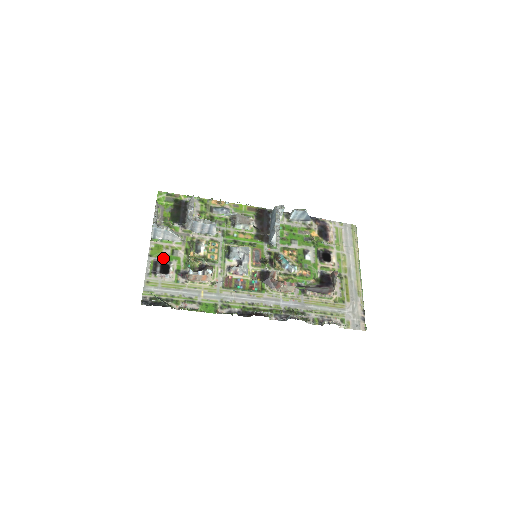
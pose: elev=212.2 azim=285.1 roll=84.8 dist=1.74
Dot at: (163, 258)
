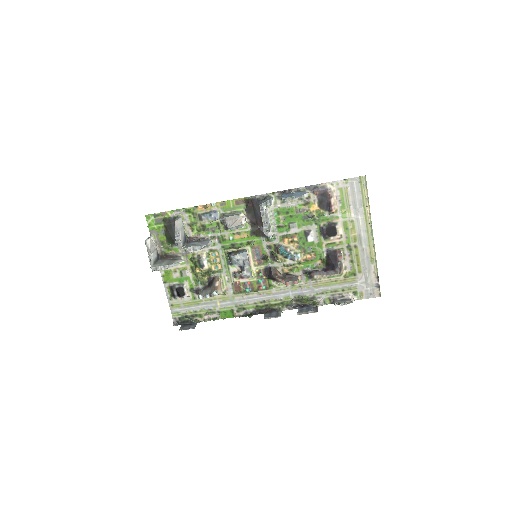
Dot at: (175, 282)
